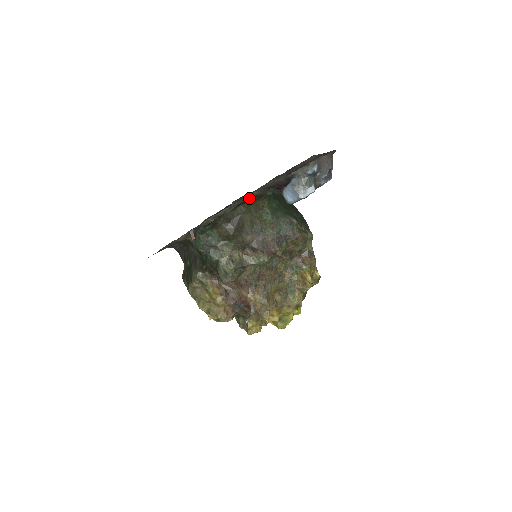
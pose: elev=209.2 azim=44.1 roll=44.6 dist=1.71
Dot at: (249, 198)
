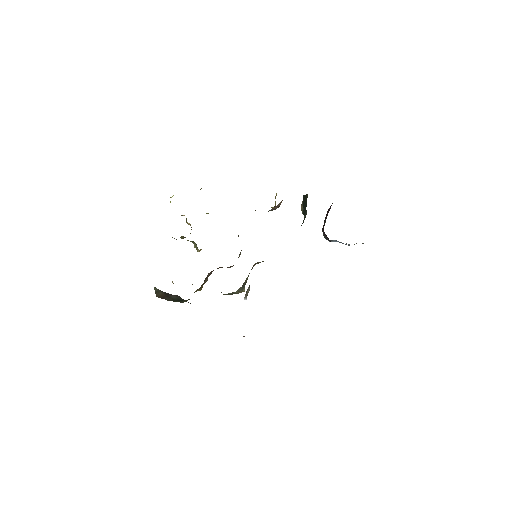
Dot at: occluded
